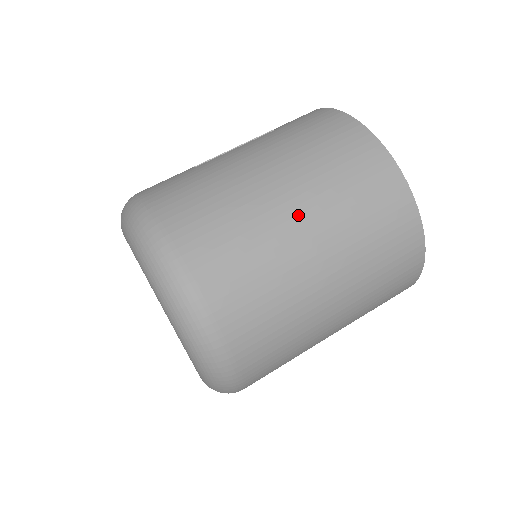
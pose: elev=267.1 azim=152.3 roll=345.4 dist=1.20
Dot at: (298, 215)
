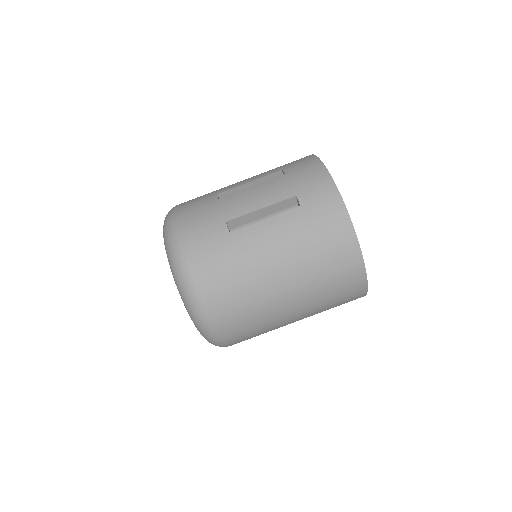
Dot at: (291, 302)
